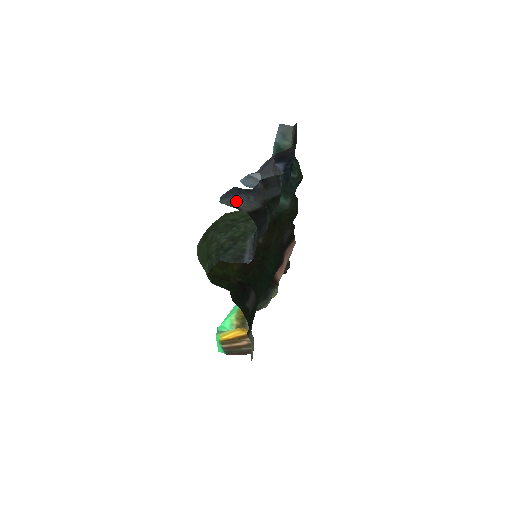
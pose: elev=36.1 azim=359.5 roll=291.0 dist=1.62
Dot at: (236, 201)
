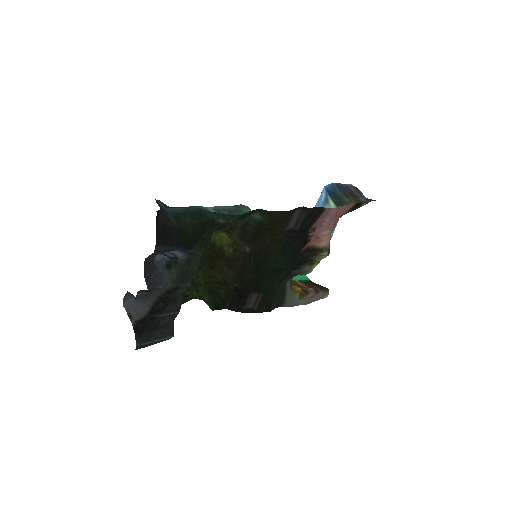
Dot at: (131, 306)
